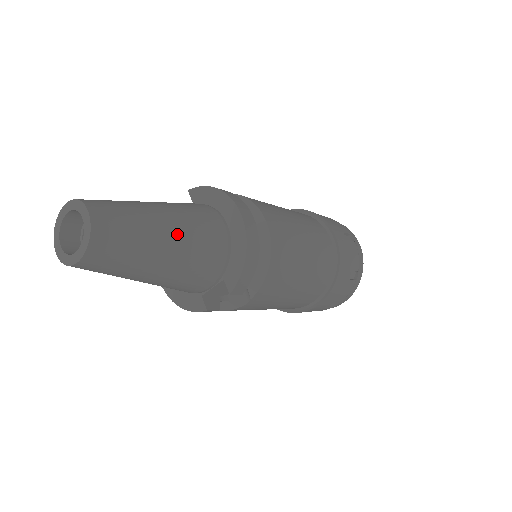
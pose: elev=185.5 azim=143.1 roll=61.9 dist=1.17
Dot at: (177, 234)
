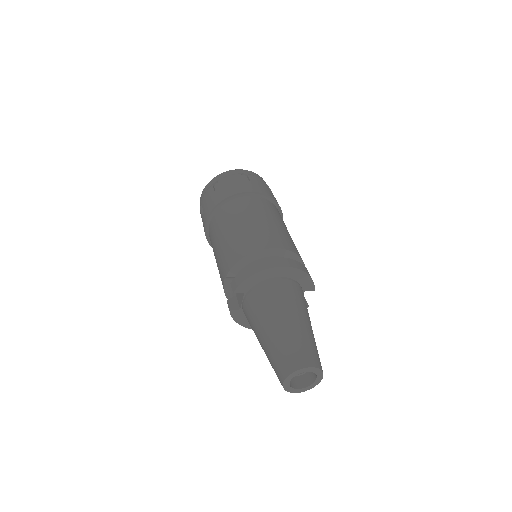
Dot at: (301, 315)
